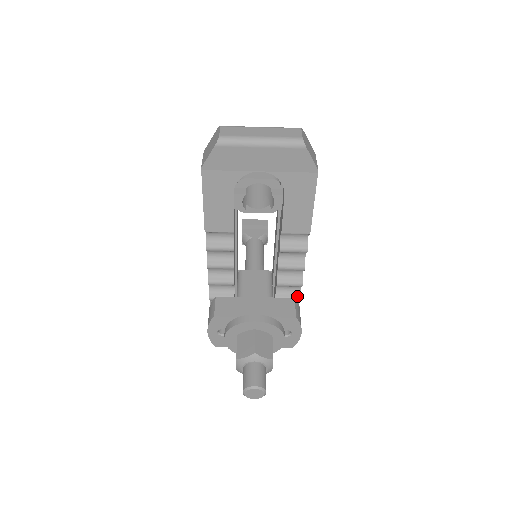
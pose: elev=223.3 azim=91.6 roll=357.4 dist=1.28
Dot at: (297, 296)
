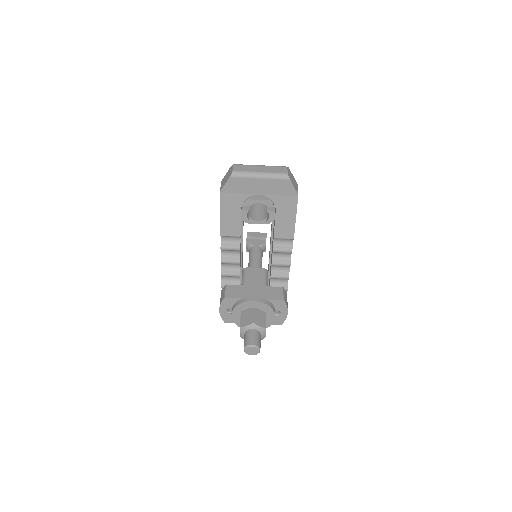
Dot at: (285, 287)
